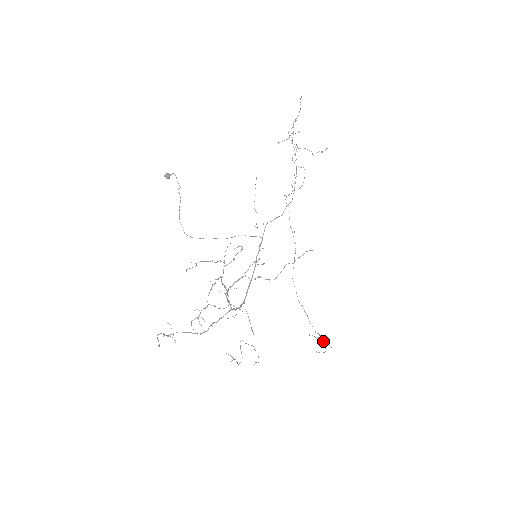
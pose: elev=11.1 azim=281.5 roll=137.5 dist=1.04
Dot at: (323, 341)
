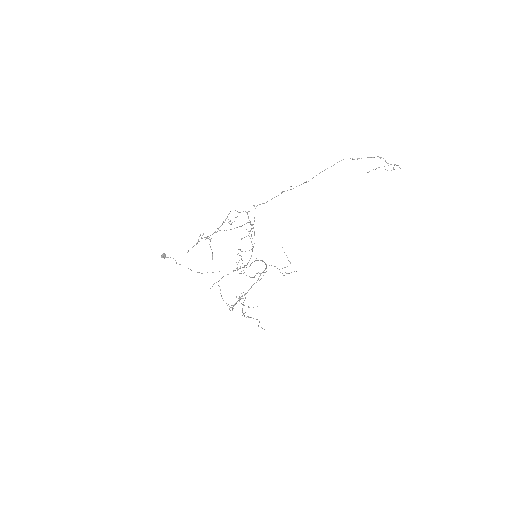
Dot at: occluded
